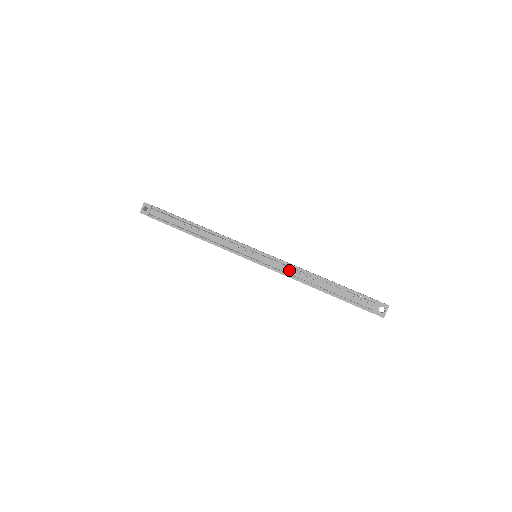
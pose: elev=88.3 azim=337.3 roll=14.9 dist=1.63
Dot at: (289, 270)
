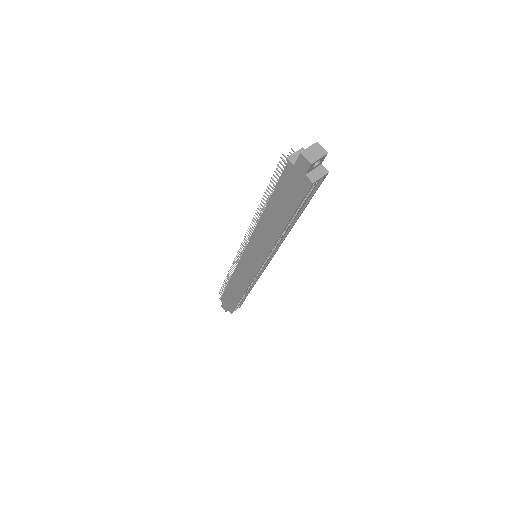
Dot at: occluded
